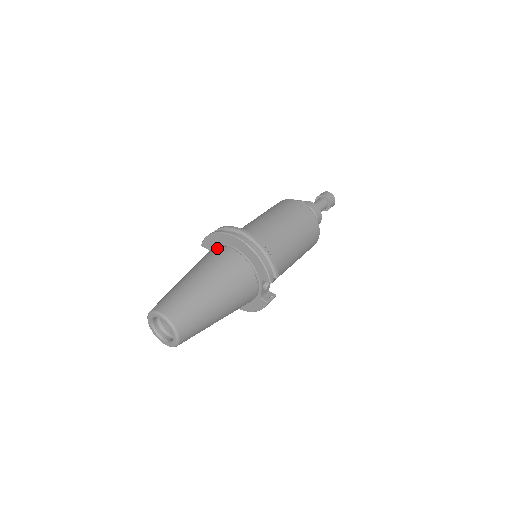
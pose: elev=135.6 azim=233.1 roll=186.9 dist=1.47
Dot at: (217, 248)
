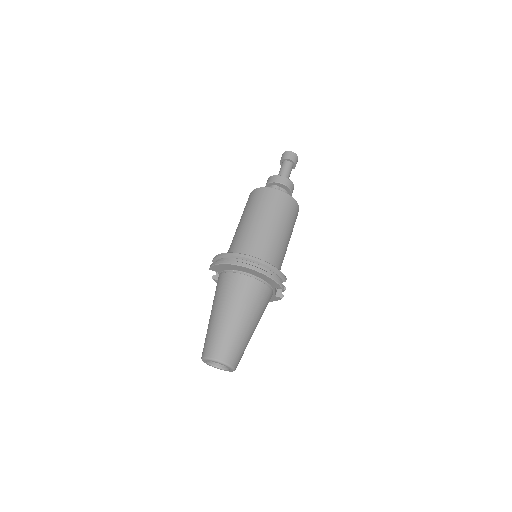
Dot at: (229, 276)
